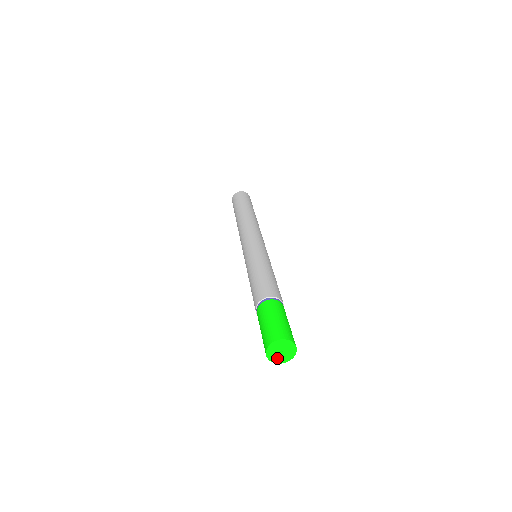
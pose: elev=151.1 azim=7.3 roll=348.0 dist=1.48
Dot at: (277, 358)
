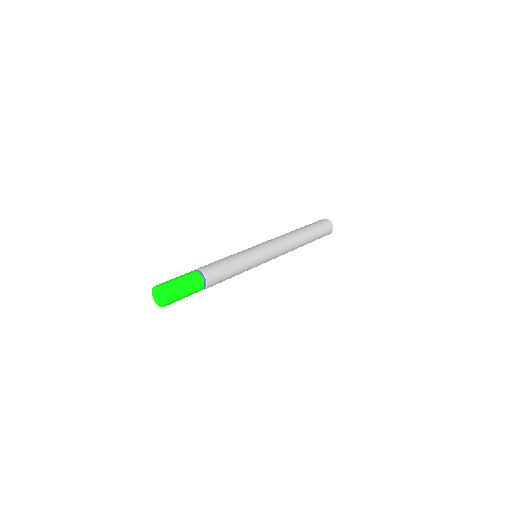
Dot at: (155, 296)
